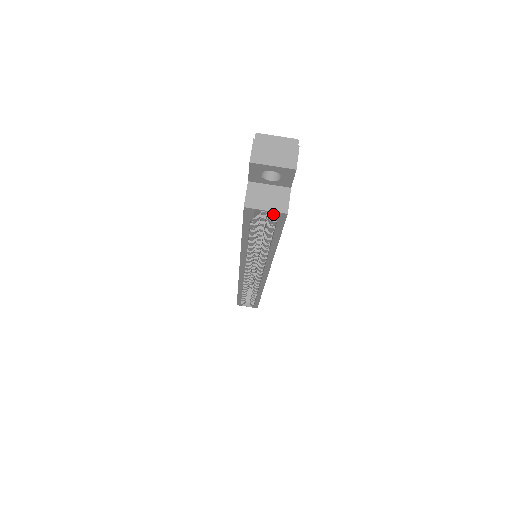
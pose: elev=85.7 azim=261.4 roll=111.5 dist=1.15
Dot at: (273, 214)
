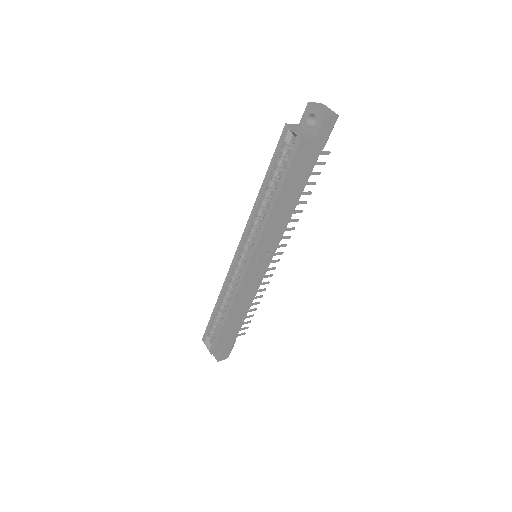
Dot at: (295, 140)
